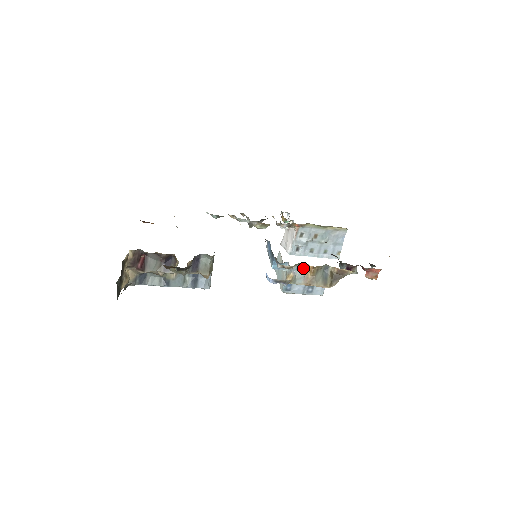
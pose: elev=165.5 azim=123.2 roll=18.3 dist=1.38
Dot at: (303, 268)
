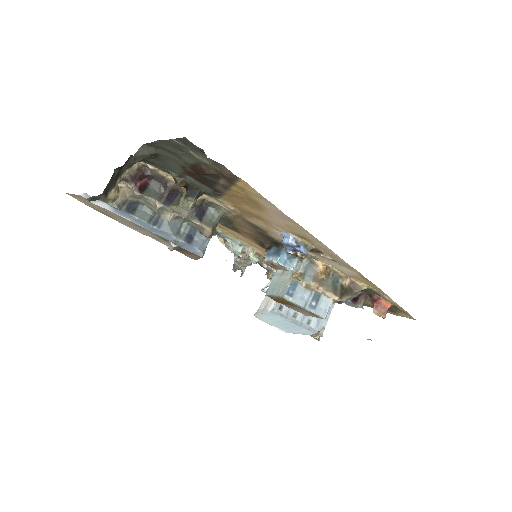
Dot at: (313, 268)
